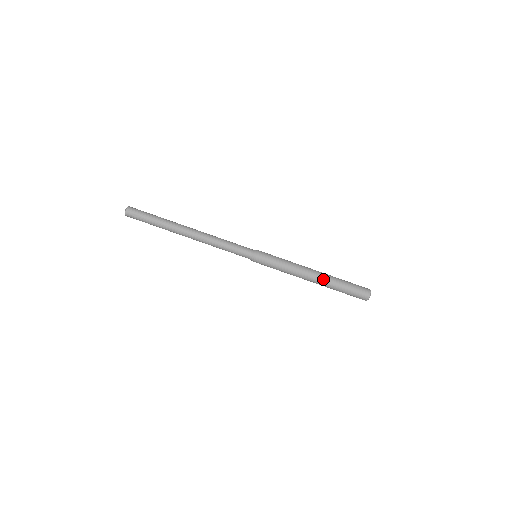
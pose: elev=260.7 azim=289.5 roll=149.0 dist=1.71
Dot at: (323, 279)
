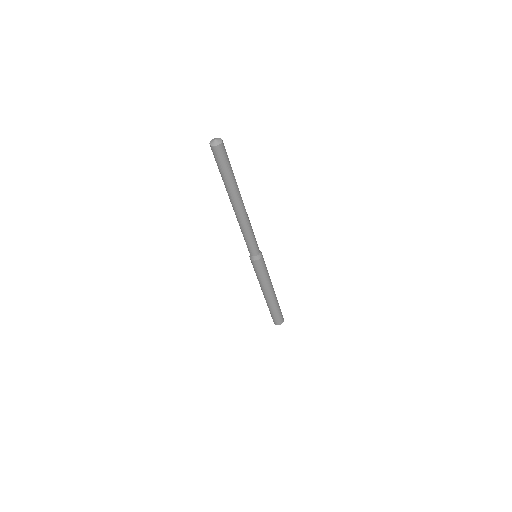
Dot at: (270, 301)
